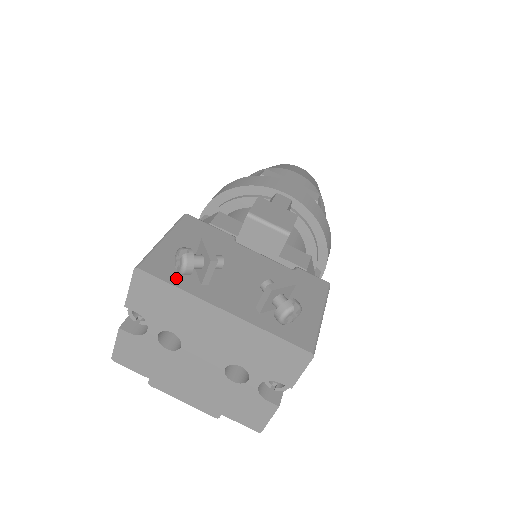
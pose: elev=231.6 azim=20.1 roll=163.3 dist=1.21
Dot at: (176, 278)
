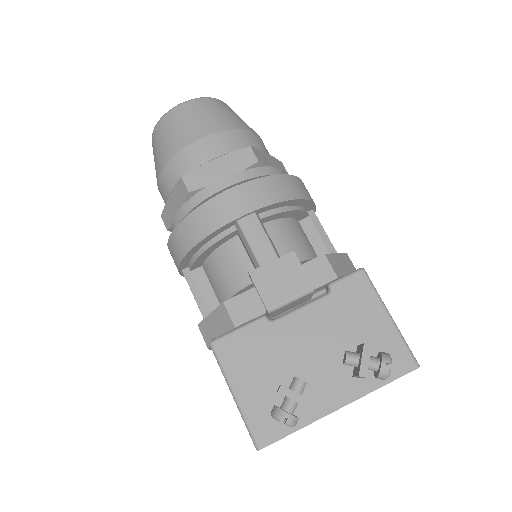
Dot at: occluded
